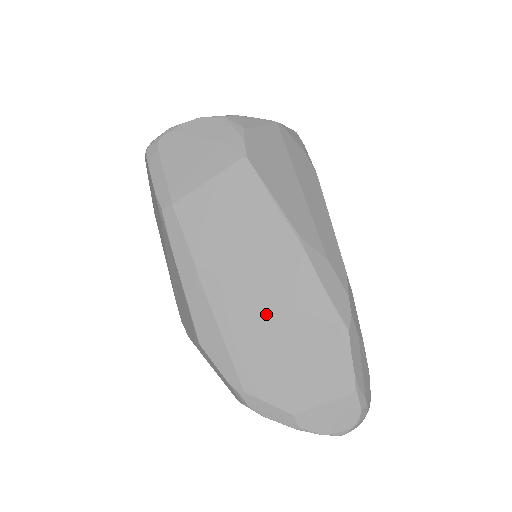
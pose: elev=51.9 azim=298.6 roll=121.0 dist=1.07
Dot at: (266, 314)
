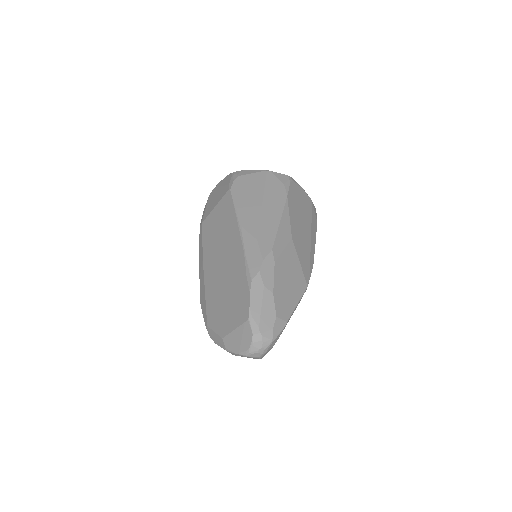
Dot at: (222, 276)
